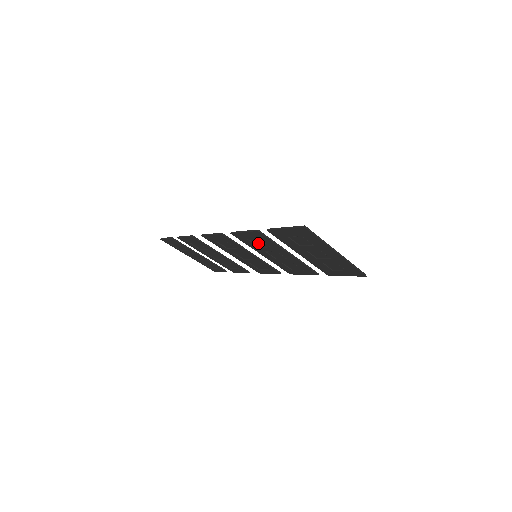
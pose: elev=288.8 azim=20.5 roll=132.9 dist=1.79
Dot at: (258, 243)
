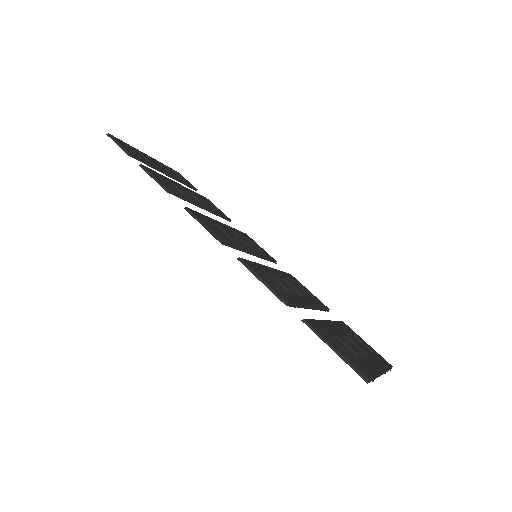
Dot at: (272, 280)
